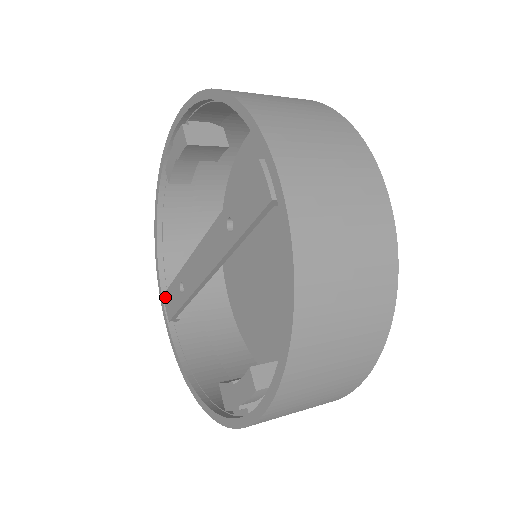
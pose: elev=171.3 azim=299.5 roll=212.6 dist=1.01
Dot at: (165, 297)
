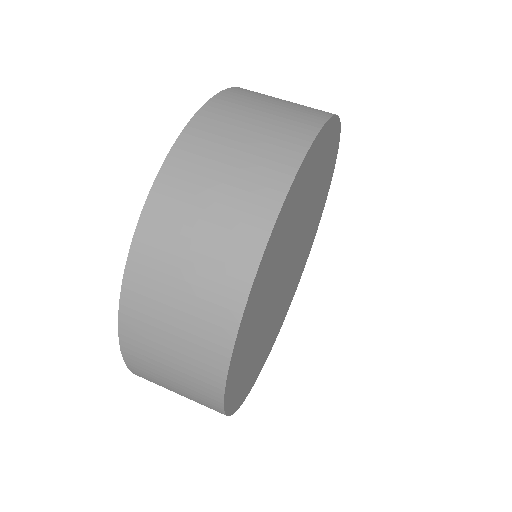
Dot at: occluded
